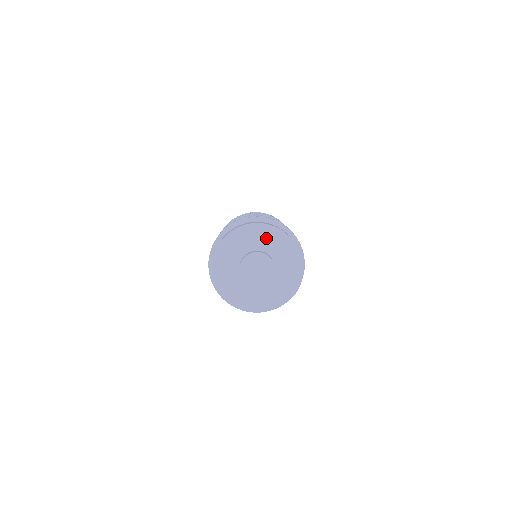
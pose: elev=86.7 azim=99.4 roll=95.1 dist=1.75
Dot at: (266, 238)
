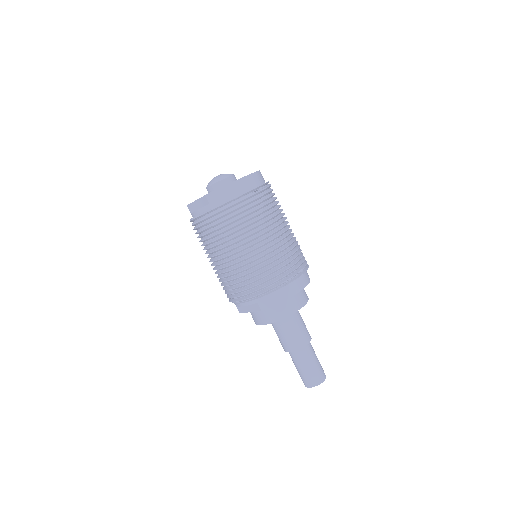
Dot at: occluded
